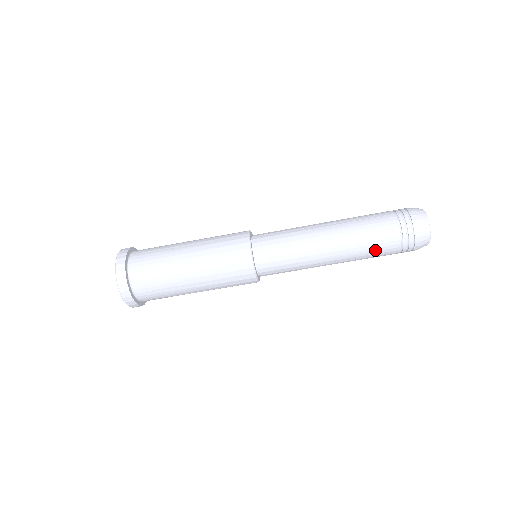
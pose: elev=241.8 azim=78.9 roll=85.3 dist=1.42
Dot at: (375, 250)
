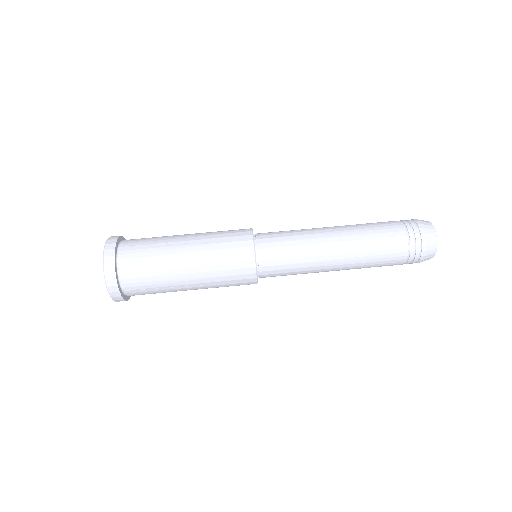
Dot at: (378, 229)
